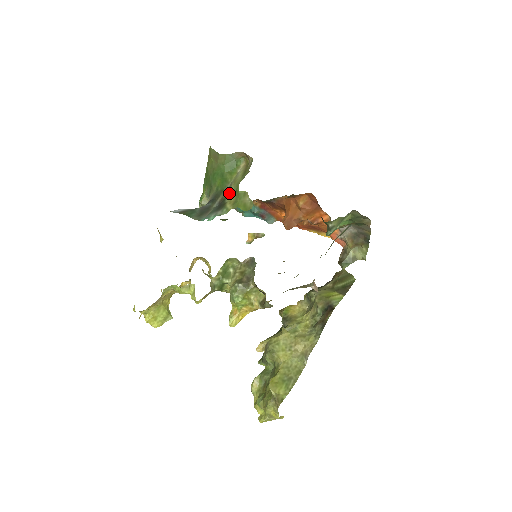
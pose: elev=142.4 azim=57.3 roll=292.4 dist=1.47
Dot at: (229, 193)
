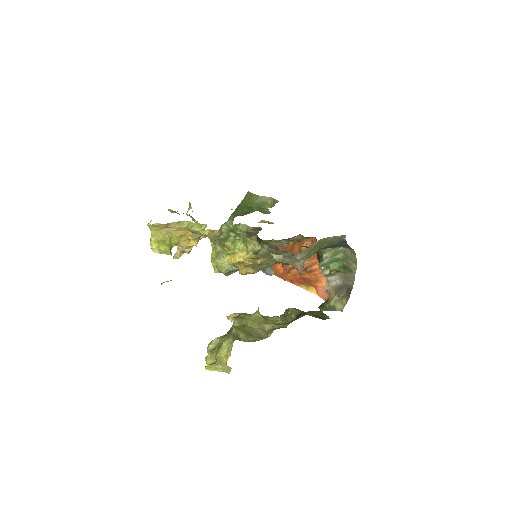
Dot at: occluded
